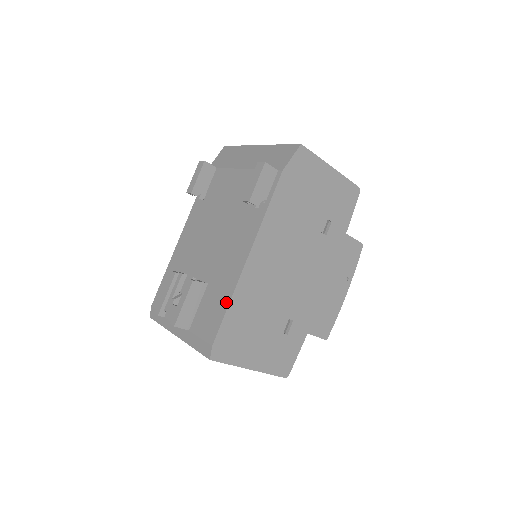
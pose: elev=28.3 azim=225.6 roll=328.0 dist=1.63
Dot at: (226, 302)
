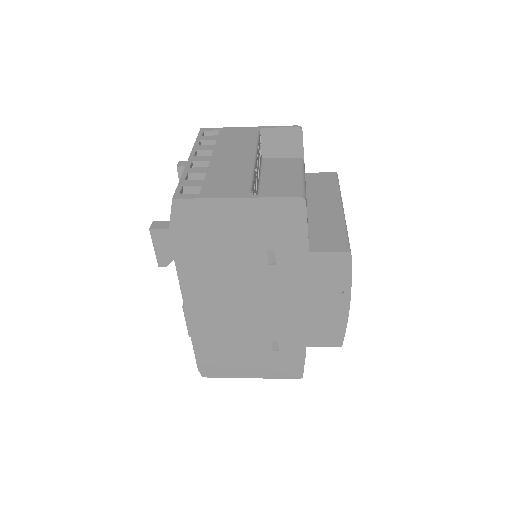
Dot at: occluded
